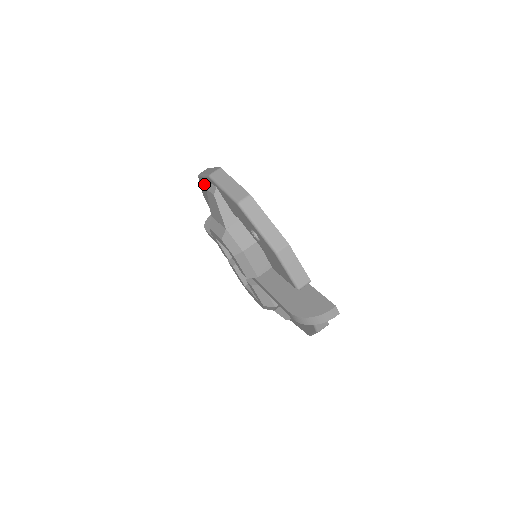
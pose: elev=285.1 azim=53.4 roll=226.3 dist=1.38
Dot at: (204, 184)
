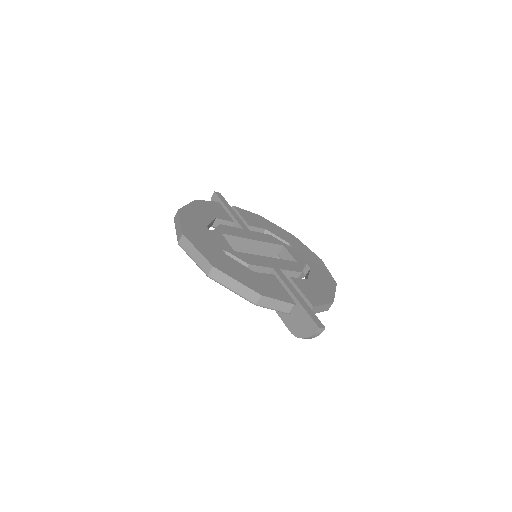
Dot at: occluded
